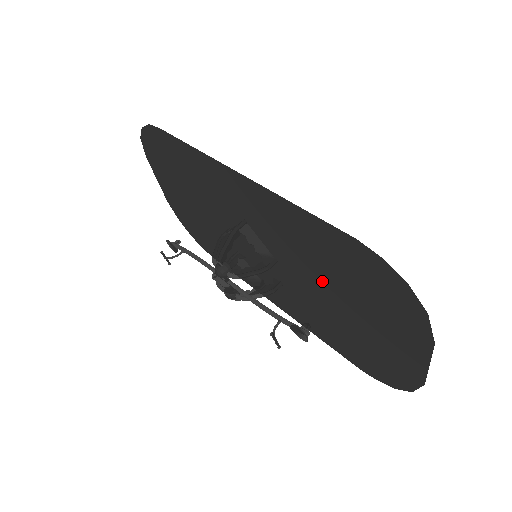
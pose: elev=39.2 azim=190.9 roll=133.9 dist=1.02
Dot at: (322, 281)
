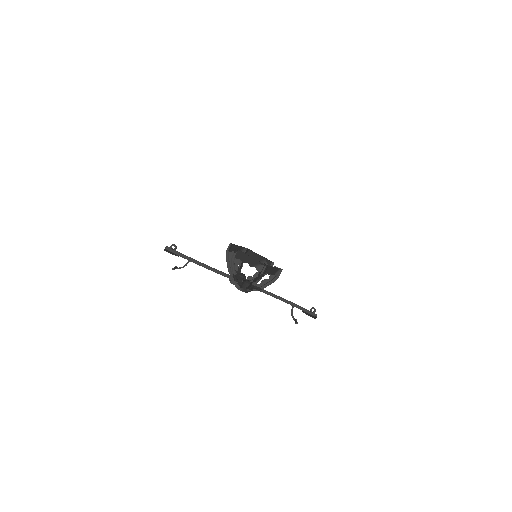
Dot at: occluded
